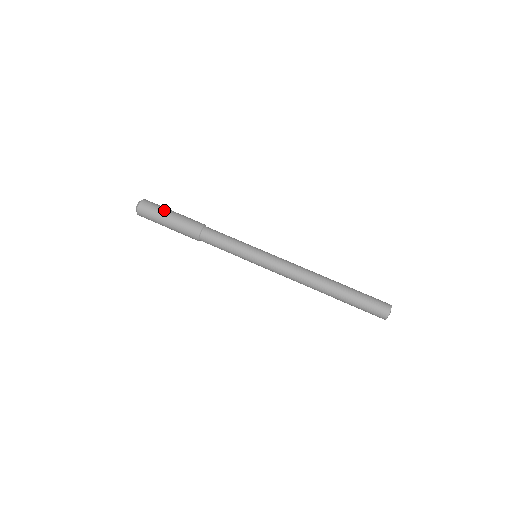
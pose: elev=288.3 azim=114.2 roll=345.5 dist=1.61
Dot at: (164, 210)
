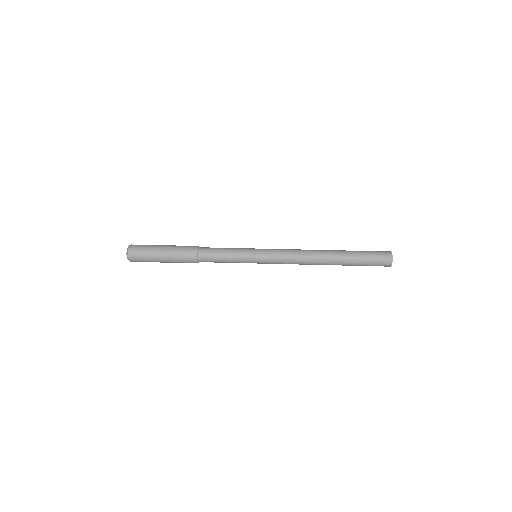
Dot at: (156, 245)
